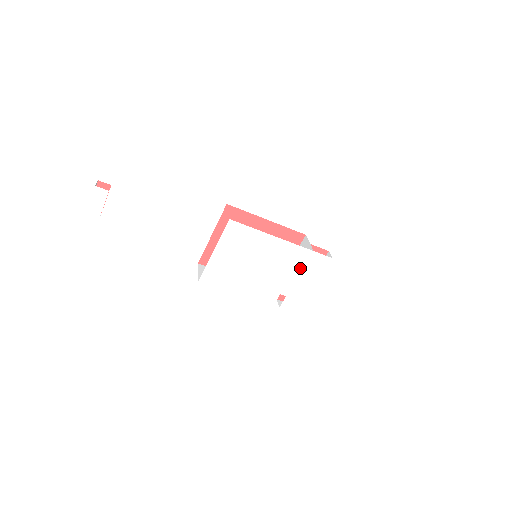
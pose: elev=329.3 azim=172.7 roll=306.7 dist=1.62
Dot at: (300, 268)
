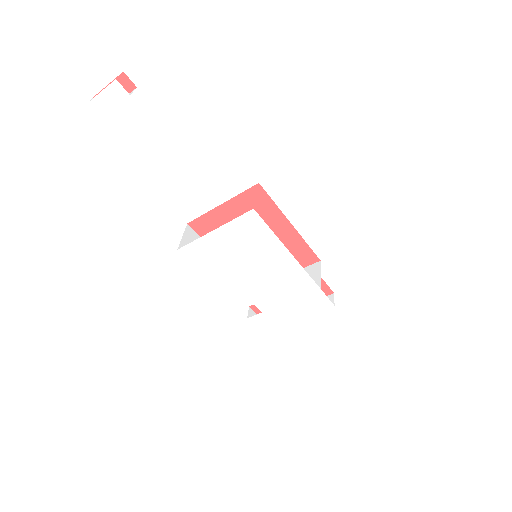
Dot at: (295, 296)
